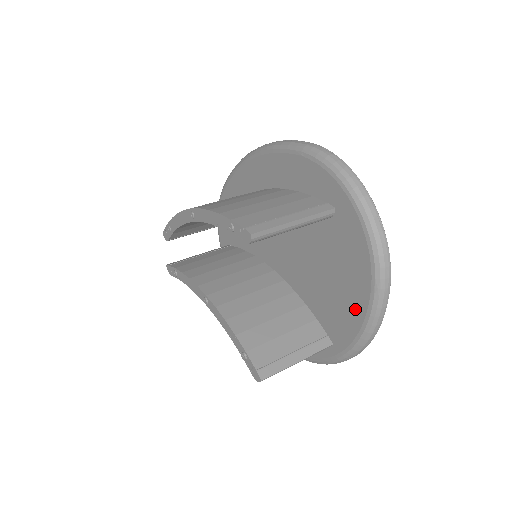
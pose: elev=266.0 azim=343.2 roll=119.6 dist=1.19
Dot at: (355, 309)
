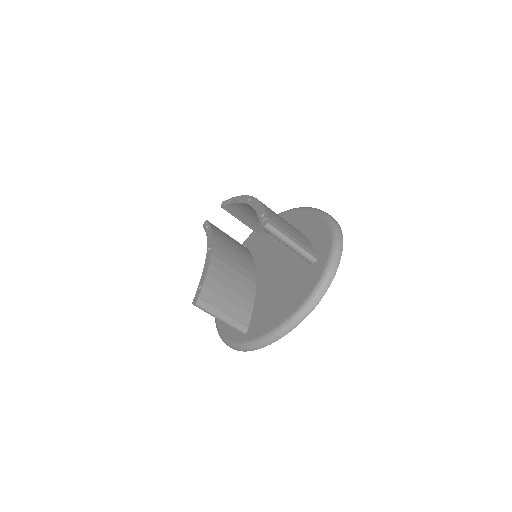
Dot at: (276, 319)
